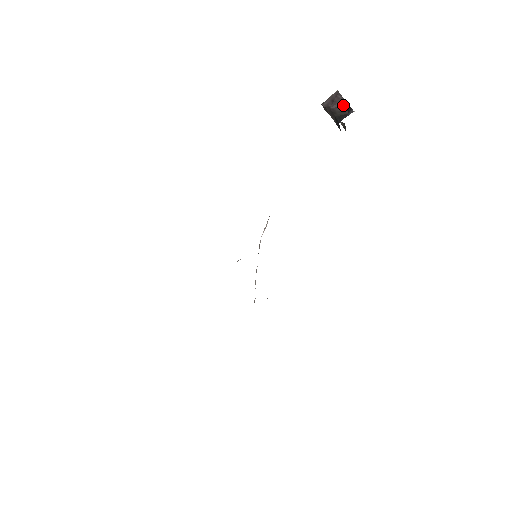
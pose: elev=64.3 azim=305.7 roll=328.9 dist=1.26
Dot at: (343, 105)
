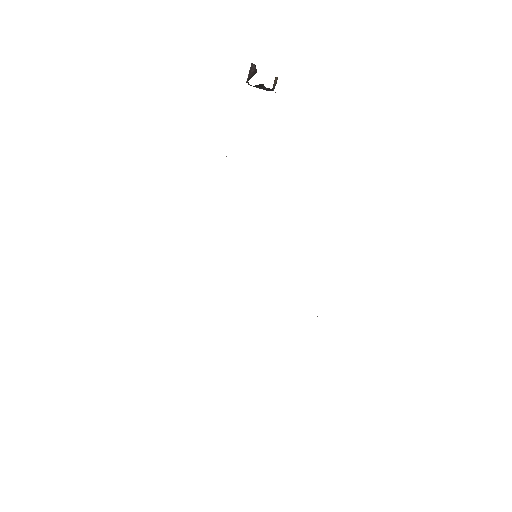
Dot at: (254, 69)
